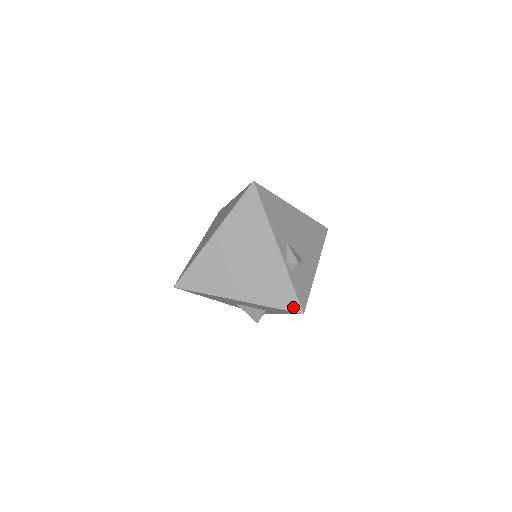
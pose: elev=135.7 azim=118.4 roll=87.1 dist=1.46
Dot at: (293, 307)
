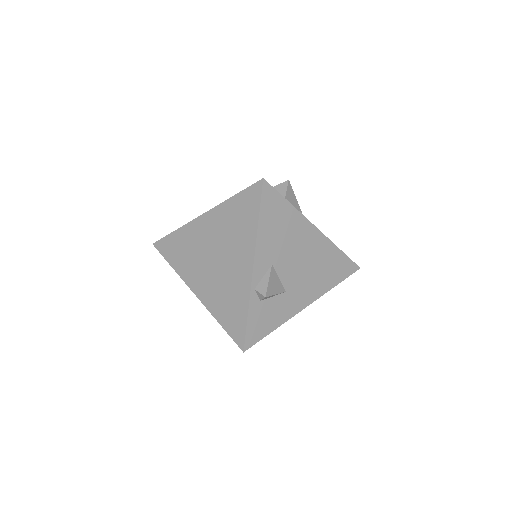
Dot at: (237, 338)
